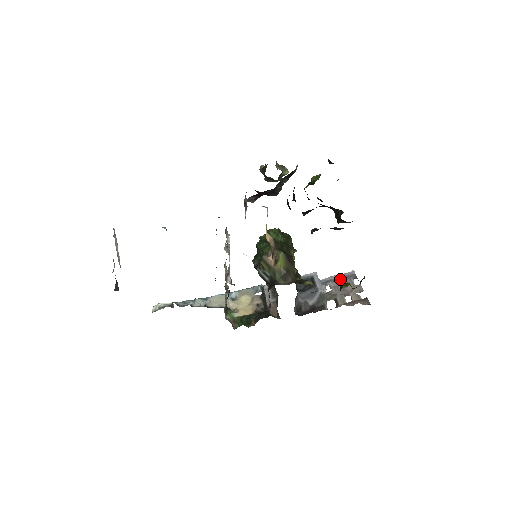
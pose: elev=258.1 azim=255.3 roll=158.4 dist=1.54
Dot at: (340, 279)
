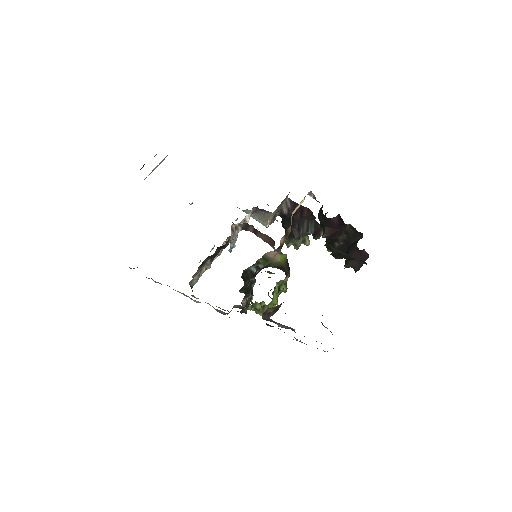
Dot at: occluded
